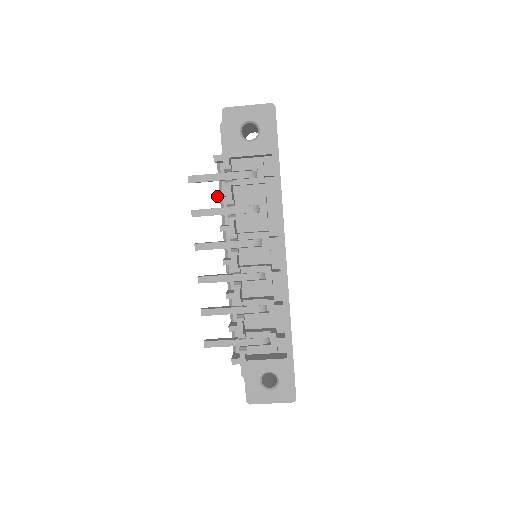
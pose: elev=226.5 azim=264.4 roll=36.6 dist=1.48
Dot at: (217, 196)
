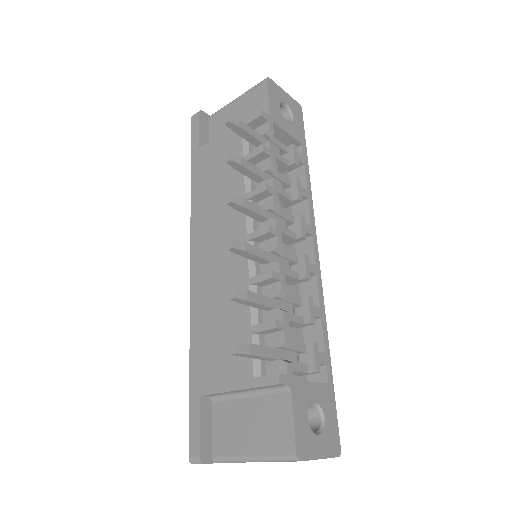
Dot at: (264, 150)
